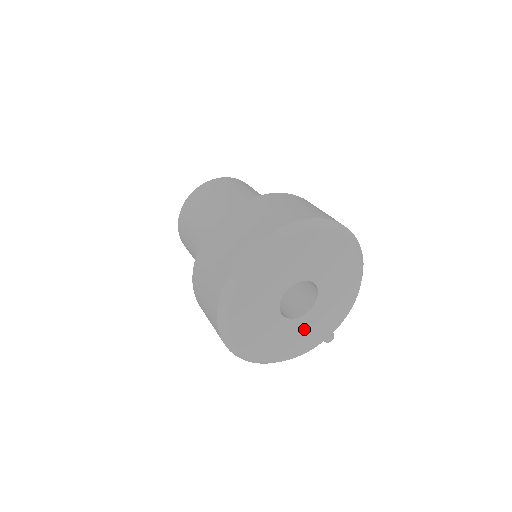
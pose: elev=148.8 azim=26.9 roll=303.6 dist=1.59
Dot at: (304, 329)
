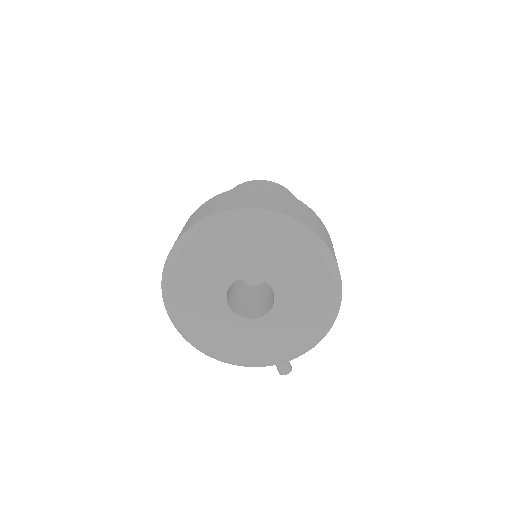
Dot at: (249, 336)
